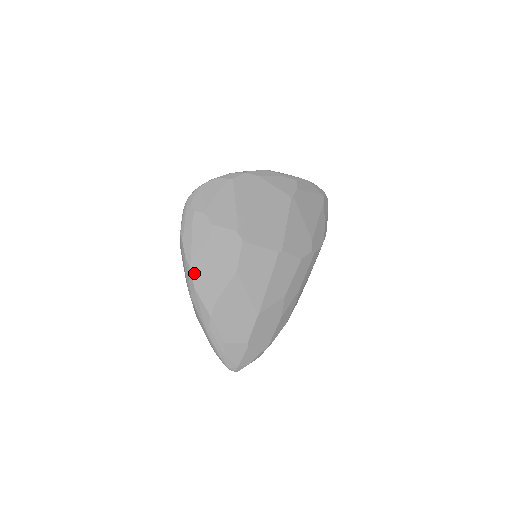
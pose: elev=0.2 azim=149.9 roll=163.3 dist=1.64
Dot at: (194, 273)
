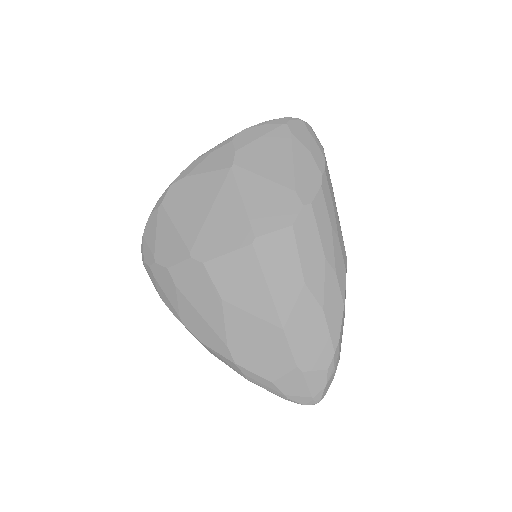
Dot at: (191, 328)
